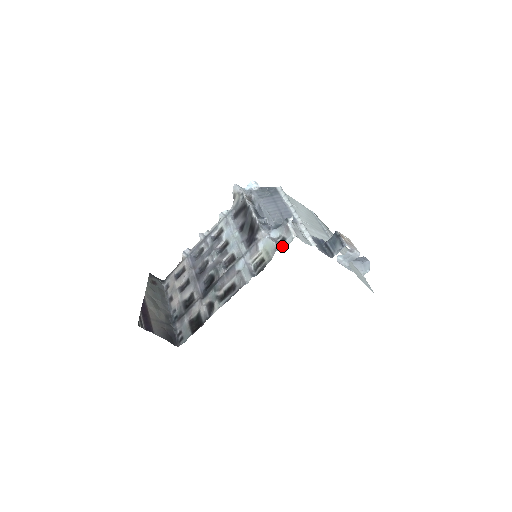
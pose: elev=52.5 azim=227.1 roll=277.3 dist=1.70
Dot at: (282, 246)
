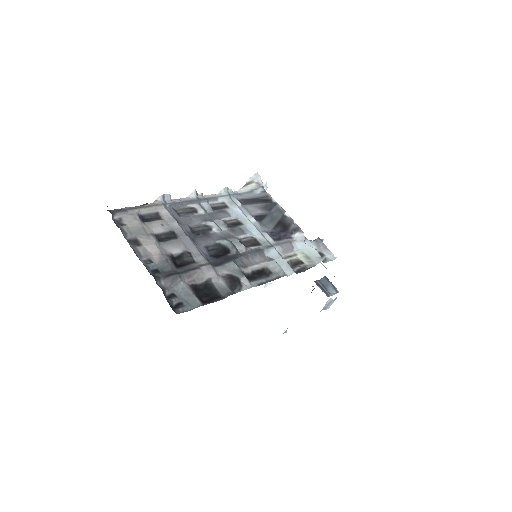
Dot at: occluded
